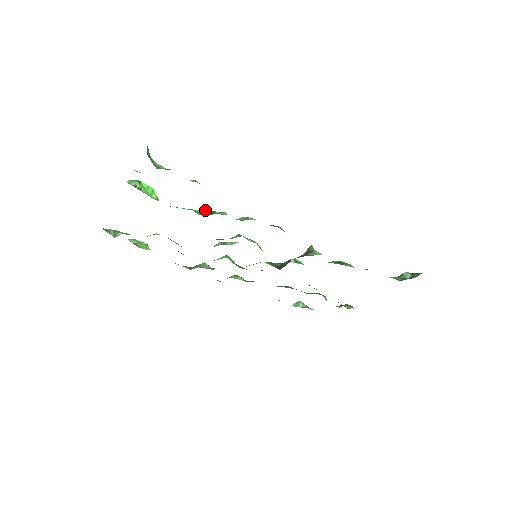
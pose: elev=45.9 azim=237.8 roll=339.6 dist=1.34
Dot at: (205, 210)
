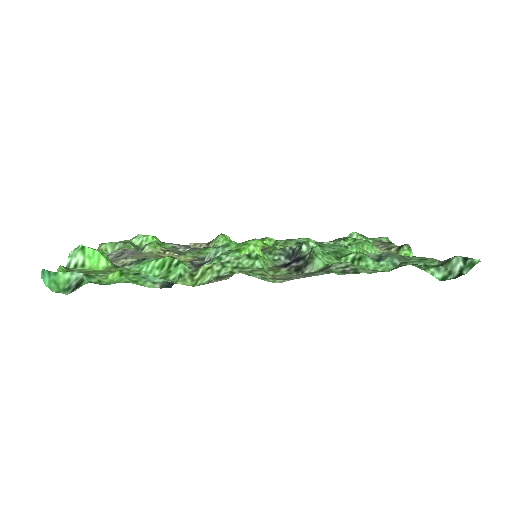
Dot at: (162, 259)
